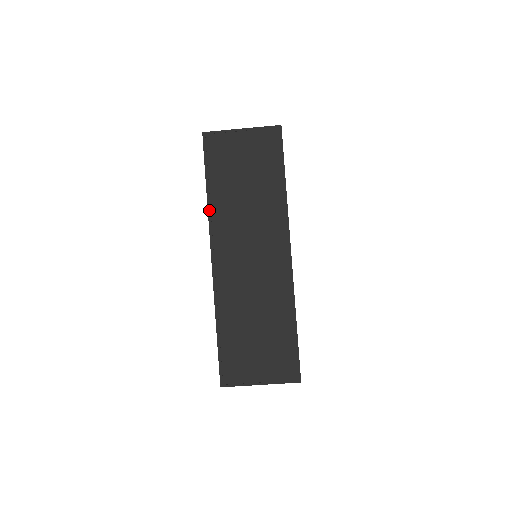
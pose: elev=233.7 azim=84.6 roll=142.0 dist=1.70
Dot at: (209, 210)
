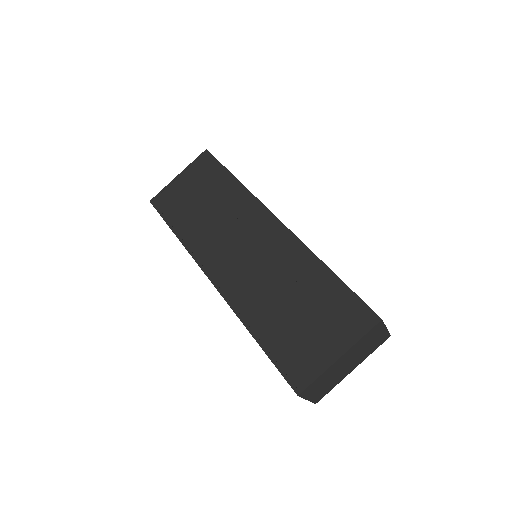
Dot at: (185, 246)
